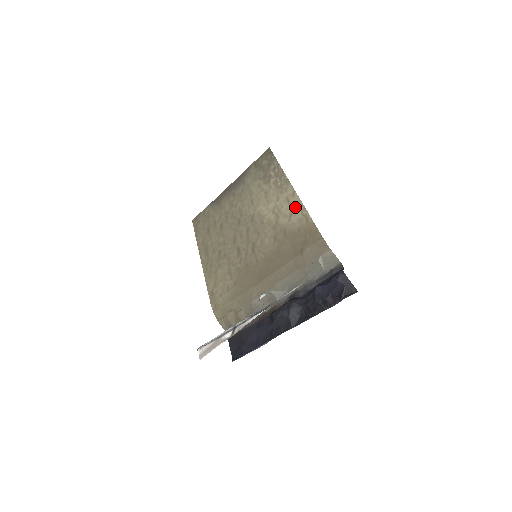
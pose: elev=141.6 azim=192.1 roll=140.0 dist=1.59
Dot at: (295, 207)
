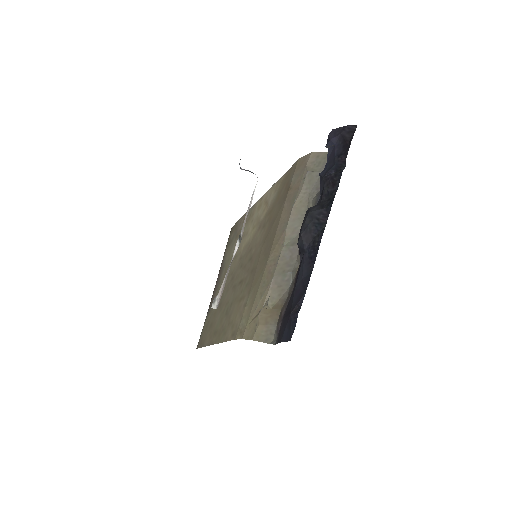
Dot at: (267, 197)
